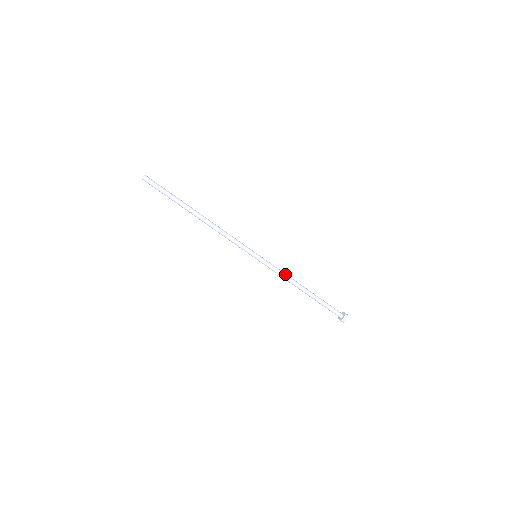
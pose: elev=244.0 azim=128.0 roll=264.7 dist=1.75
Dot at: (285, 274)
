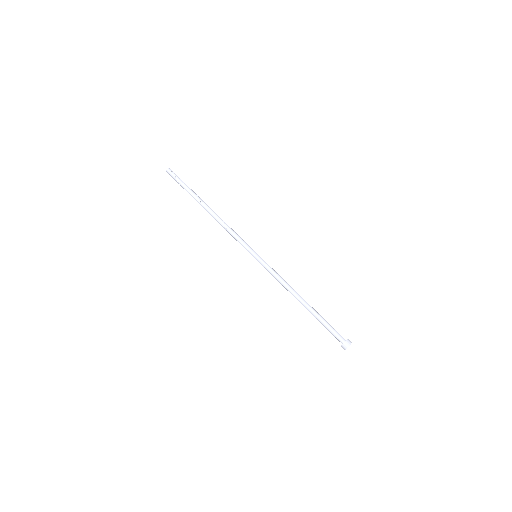
Dot at: (283, 280)
